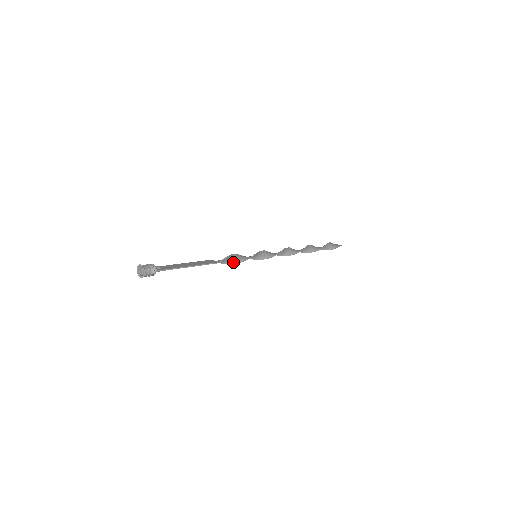
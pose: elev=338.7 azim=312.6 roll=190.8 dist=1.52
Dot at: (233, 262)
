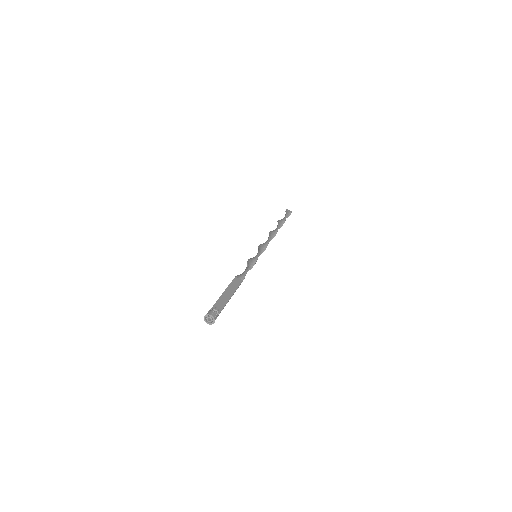
Dot at: occluded
